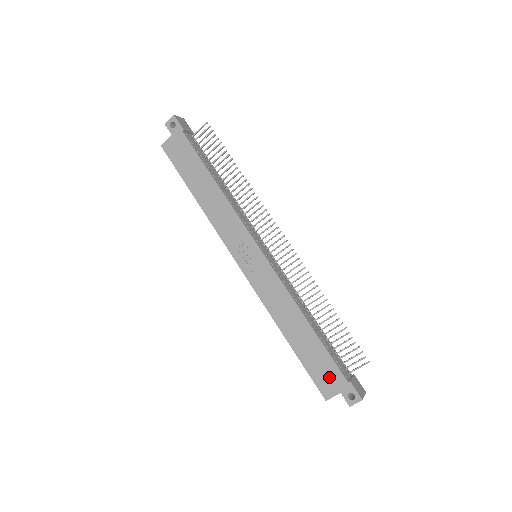
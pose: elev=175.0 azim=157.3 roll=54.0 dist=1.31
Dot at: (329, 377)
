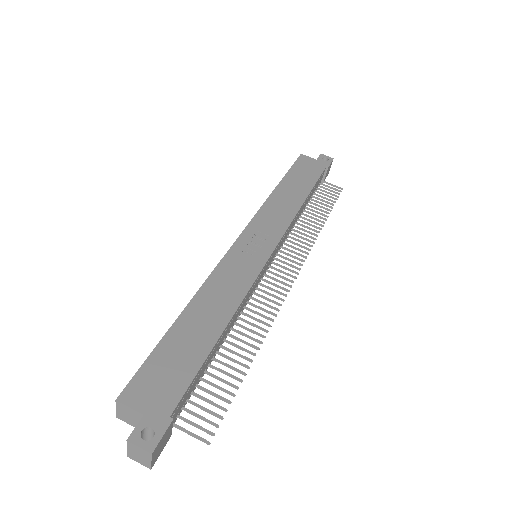
Dot at: (161, 387)
